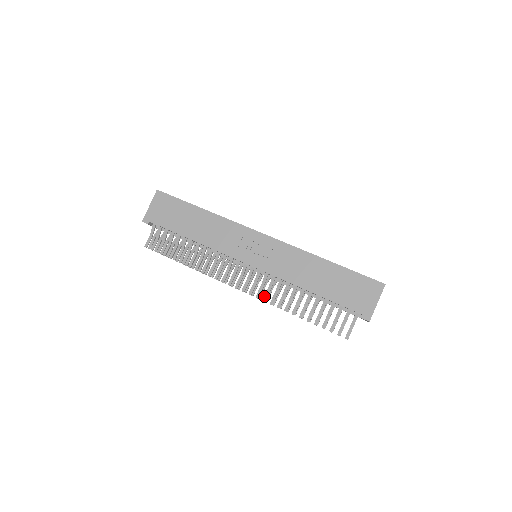
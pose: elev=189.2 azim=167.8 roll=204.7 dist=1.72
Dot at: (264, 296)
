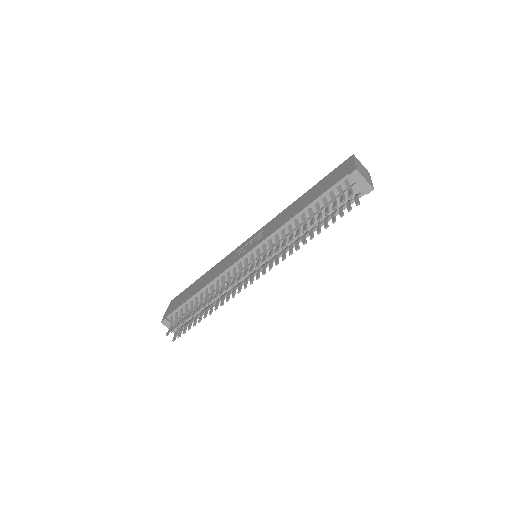
Dot at: (268, 256)
